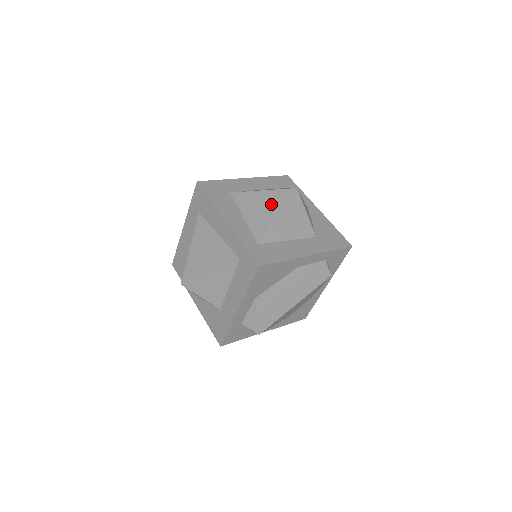
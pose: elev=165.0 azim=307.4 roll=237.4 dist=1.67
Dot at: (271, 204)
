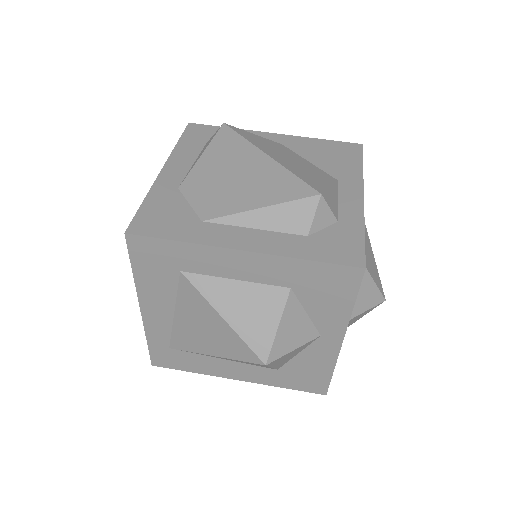
Dot at: (215, 340)
